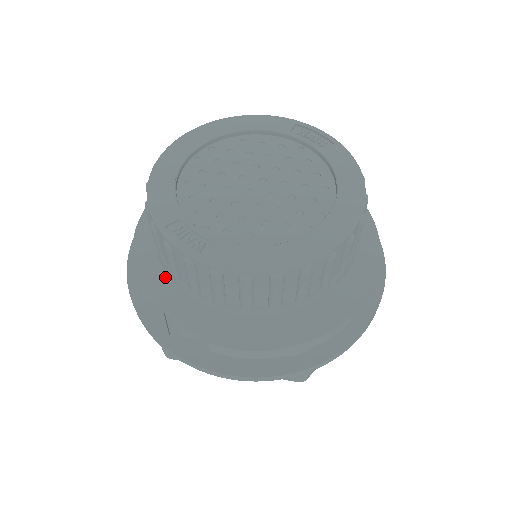
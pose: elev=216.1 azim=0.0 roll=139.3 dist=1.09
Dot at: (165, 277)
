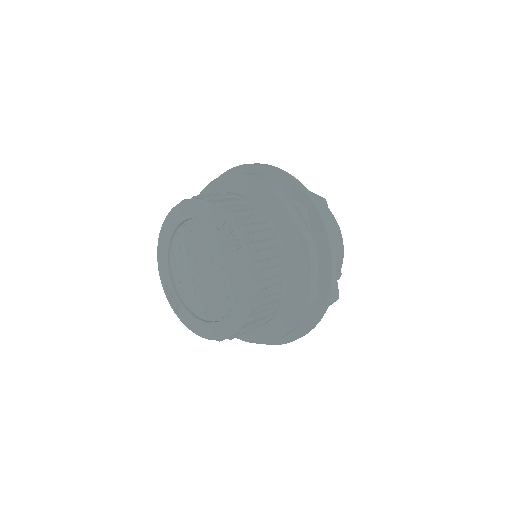
Dot at: occluded
